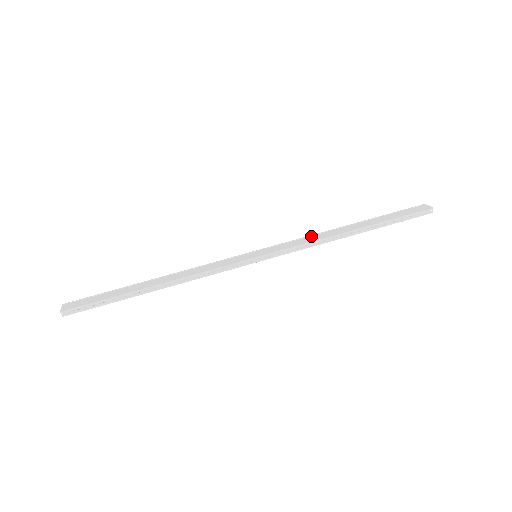
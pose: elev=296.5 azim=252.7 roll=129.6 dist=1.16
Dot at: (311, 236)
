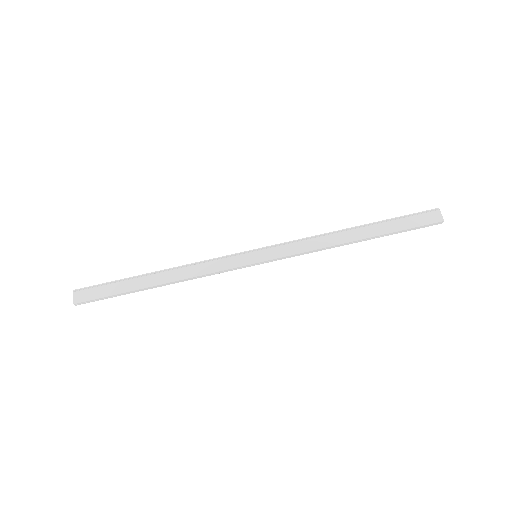
Dot at: (313, 238)
